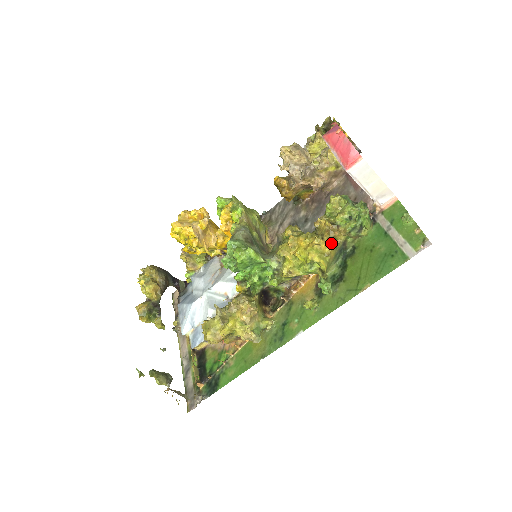
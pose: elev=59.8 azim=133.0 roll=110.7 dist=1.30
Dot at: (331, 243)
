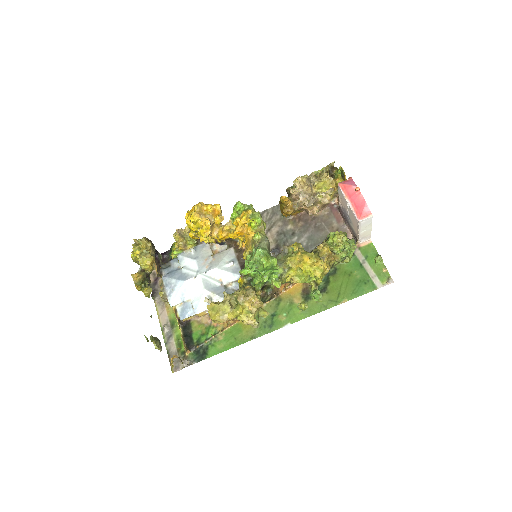
Dot at: (329, 265)
